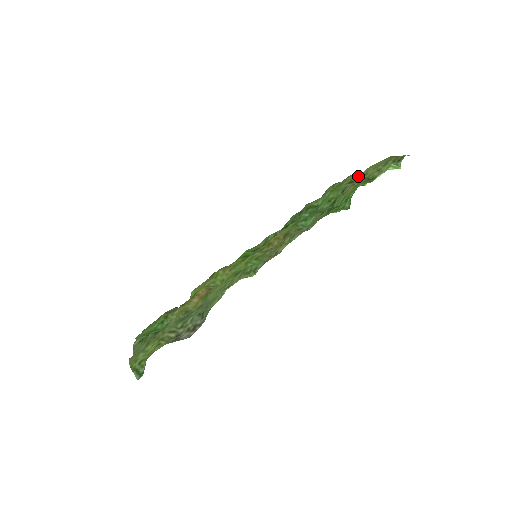
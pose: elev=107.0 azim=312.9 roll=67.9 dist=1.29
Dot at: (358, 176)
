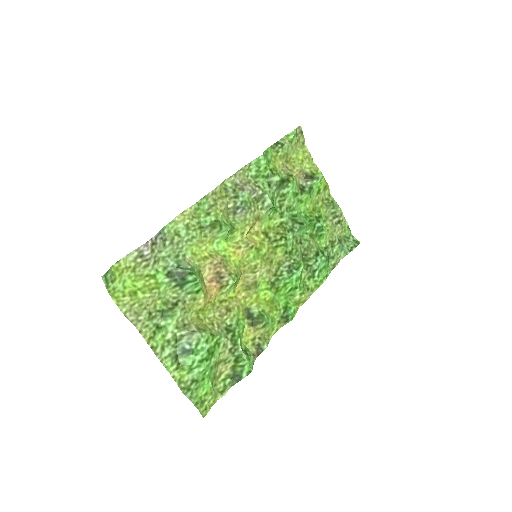
Dot at: (325, 190)
